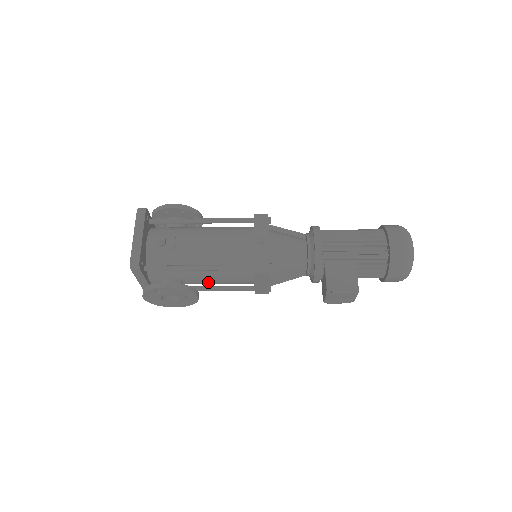
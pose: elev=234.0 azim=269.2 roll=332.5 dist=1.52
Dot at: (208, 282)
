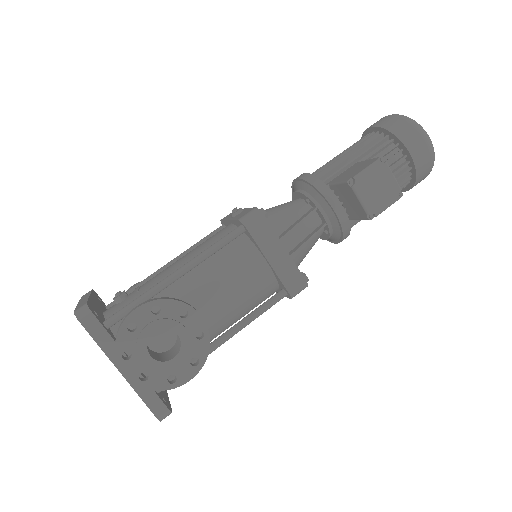
Dot at: (210, 305)
